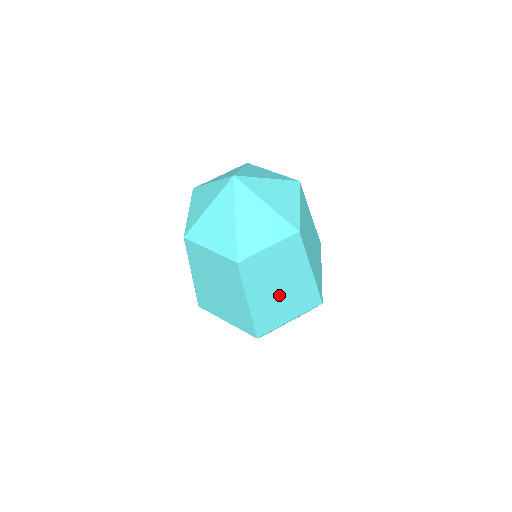
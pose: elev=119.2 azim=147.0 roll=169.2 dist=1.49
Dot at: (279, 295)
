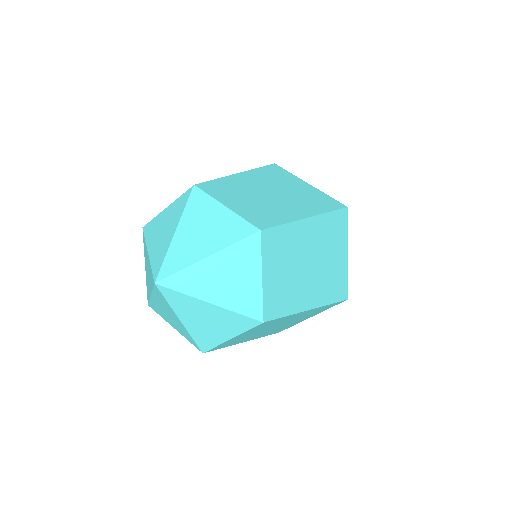
Dot at: (317, 267)
